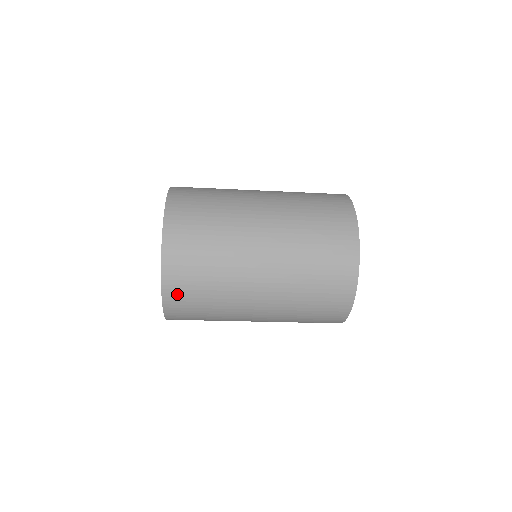
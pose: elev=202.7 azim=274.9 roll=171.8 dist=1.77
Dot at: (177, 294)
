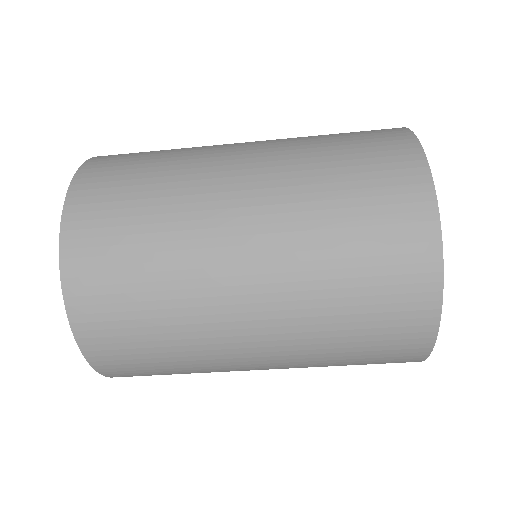
Dot at: (95, 184)
